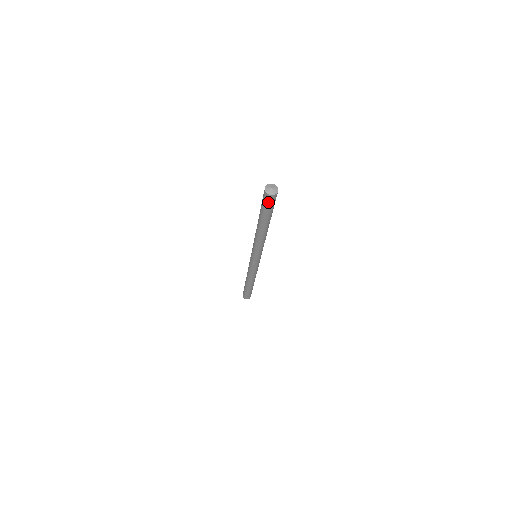
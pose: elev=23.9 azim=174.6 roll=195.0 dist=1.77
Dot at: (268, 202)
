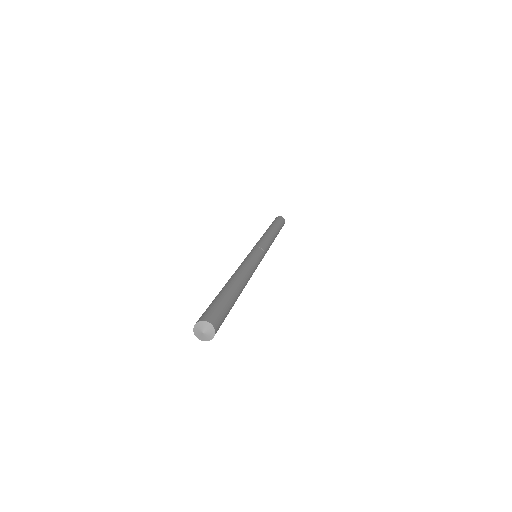
Dot at: occluded
